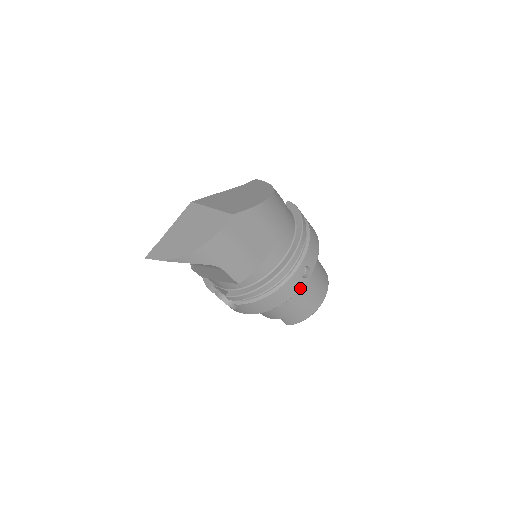
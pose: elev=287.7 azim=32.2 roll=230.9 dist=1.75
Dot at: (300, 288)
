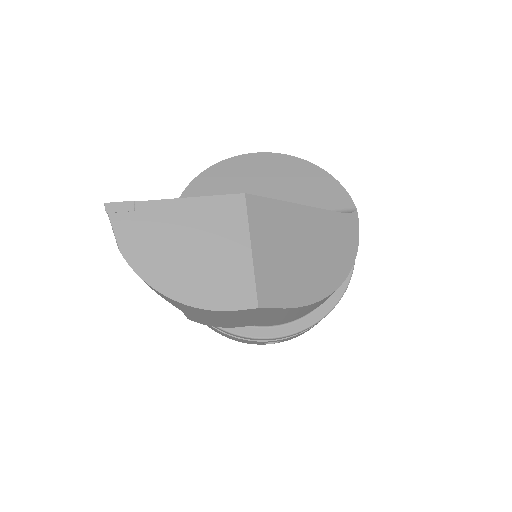
Dot at: (251, 343)
